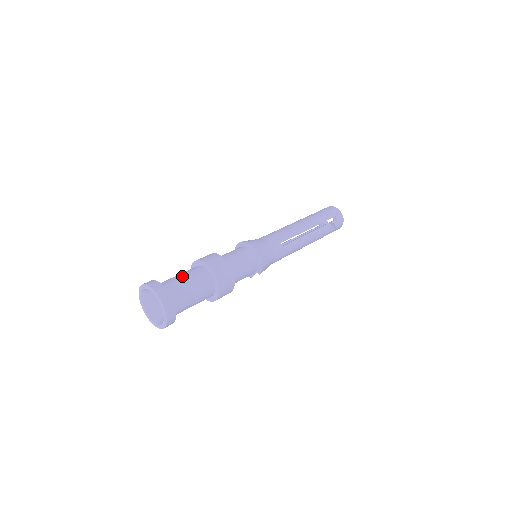
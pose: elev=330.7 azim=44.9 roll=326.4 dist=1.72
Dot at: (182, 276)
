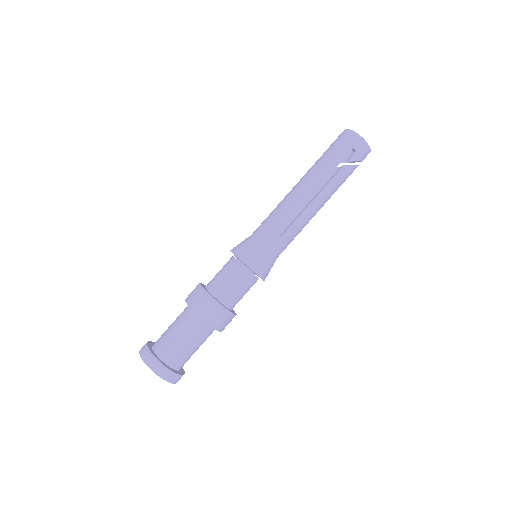
Dot at: (173, 329)
